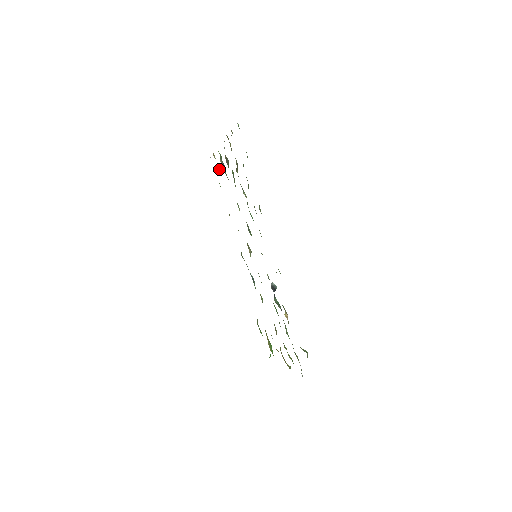
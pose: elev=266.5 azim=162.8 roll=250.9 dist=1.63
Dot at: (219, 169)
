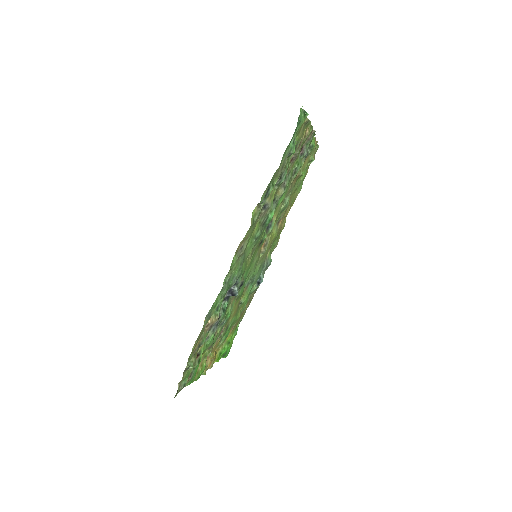
Dot at: (312, 160)
